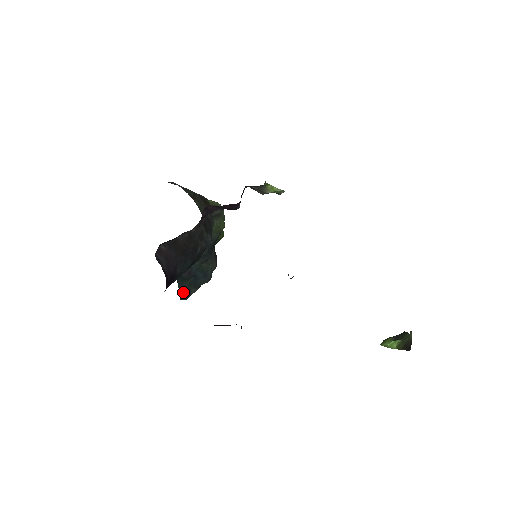
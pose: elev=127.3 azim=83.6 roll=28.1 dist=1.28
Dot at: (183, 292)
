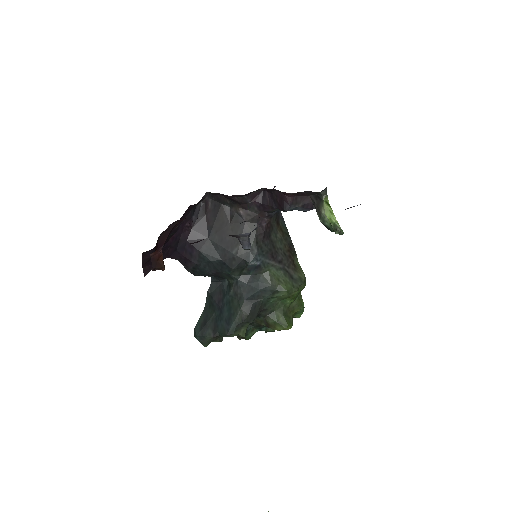
Dot at: (202, 323)
